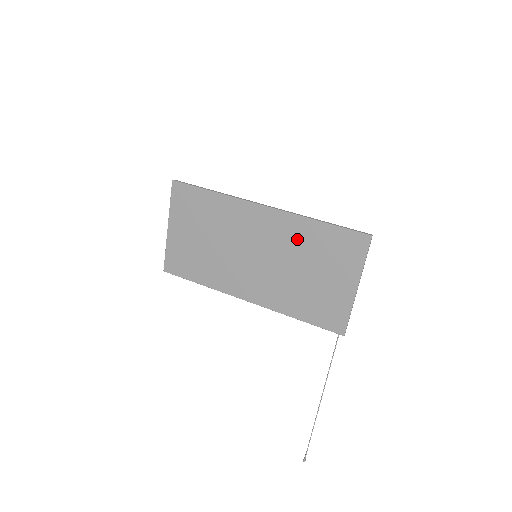
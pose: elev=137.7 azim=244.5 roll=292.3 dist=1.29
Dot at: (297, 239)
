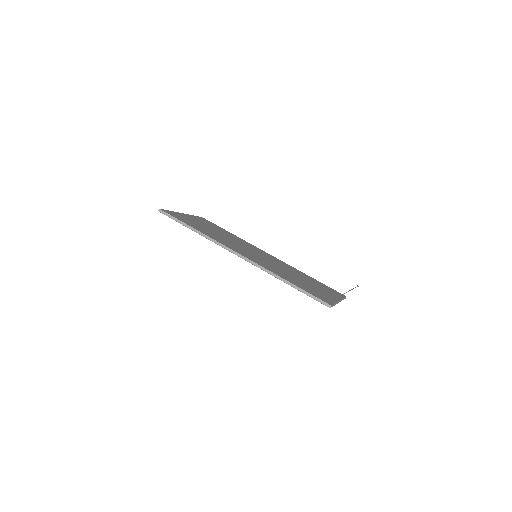
Dot at: occluded
